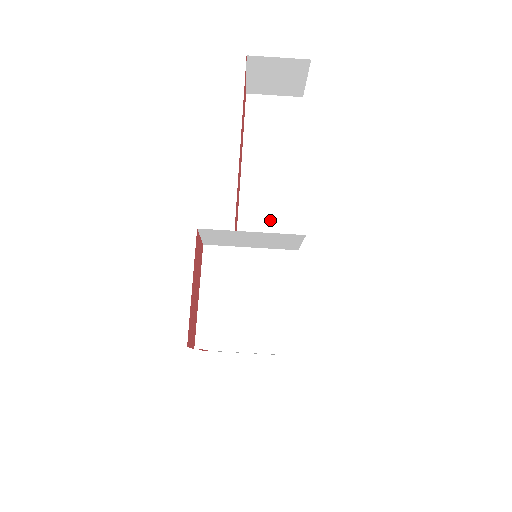
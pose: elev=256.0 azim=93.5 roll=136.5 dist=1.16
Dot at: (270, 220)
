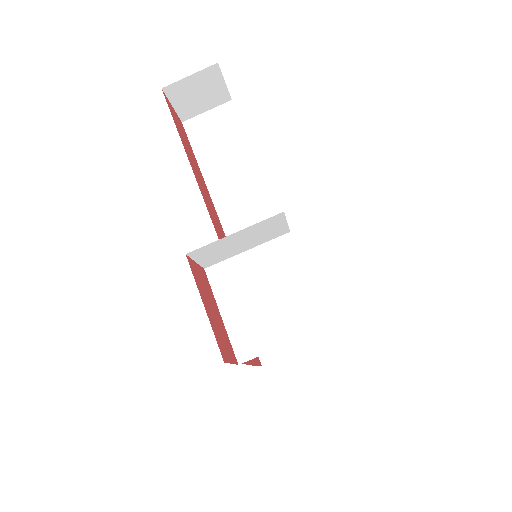
Dot at: (253, 218)
